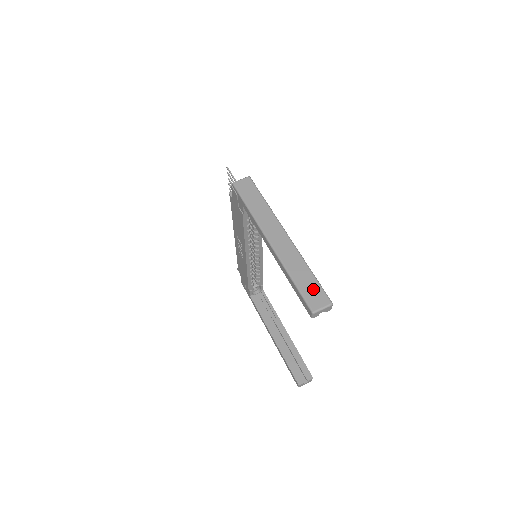
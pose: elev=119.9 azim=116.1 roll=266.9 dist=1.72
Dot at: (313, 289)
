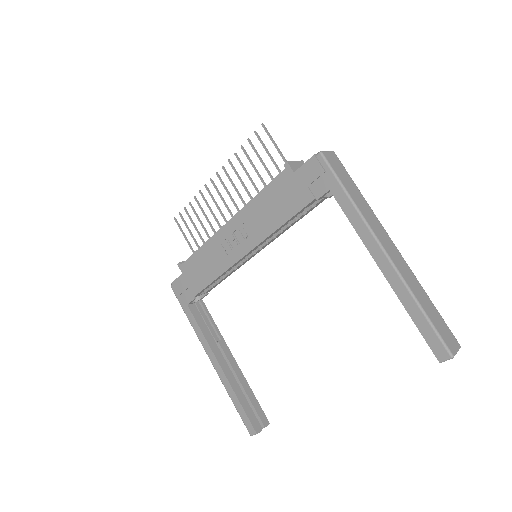
Dot at: (442, 325)
